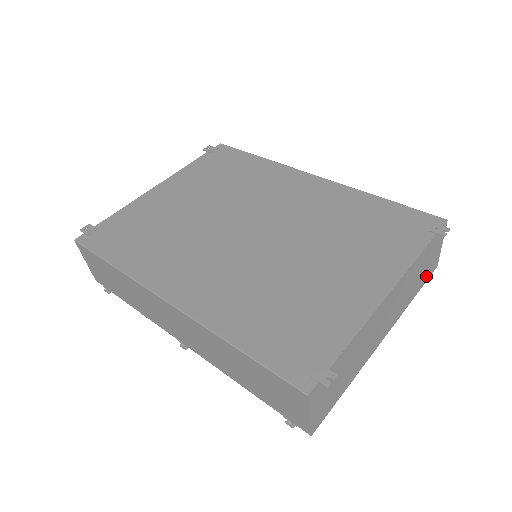
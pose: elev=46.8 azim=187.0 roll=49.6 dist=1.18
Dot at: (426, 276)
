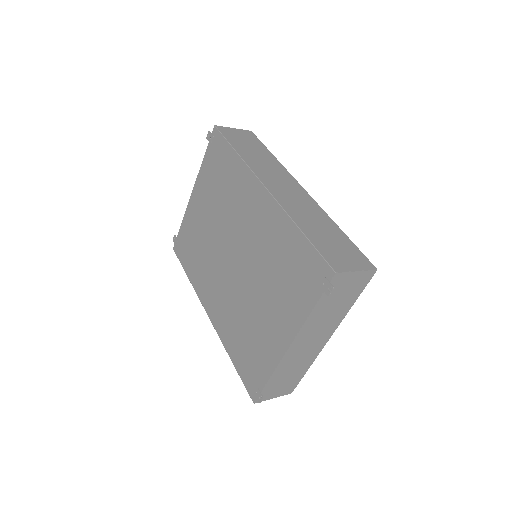
Dot at: (358, 289)
